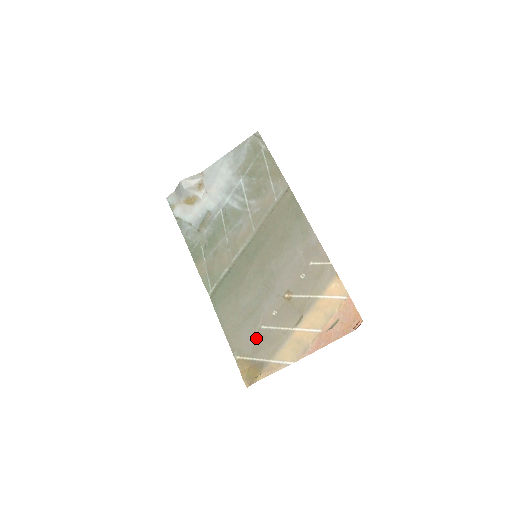
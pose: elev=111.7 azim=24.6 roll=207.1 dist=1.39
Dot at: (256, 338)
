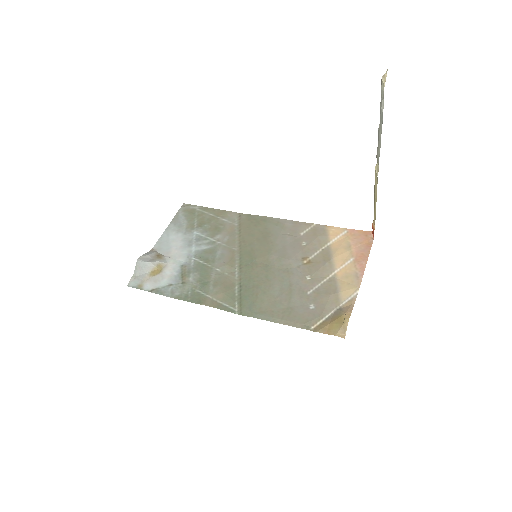
Dot at: (312, 303)
